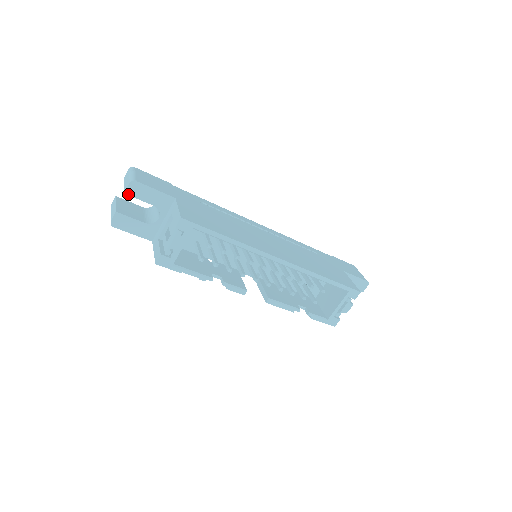
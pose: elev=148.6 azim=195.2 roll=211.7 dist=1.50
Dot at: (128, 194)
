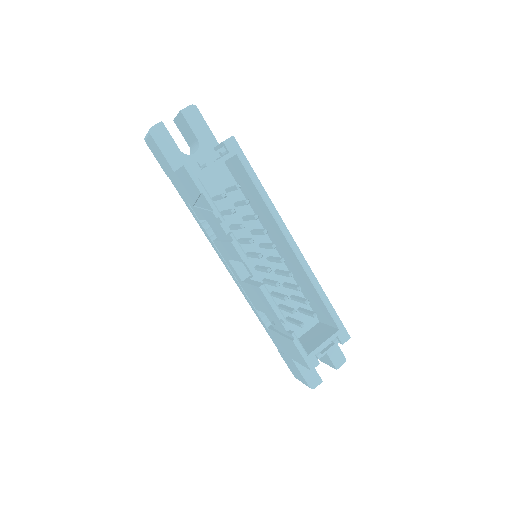
Dot at: (183, 113)
